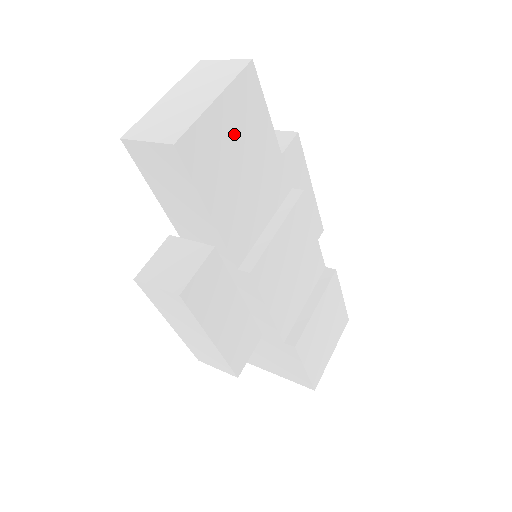
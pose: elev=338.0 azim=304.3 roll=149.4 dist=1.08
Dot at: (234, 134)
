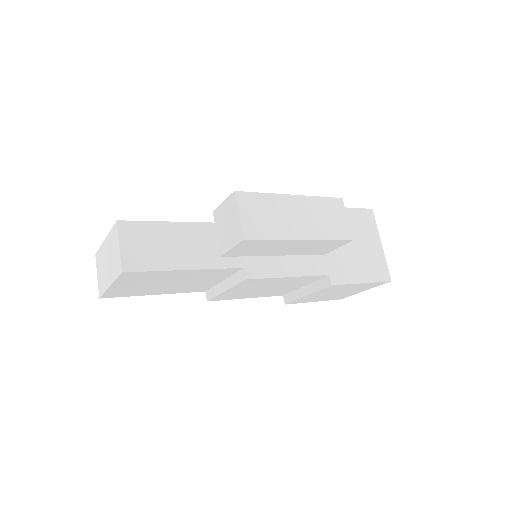
Dot at: (142, 284)
